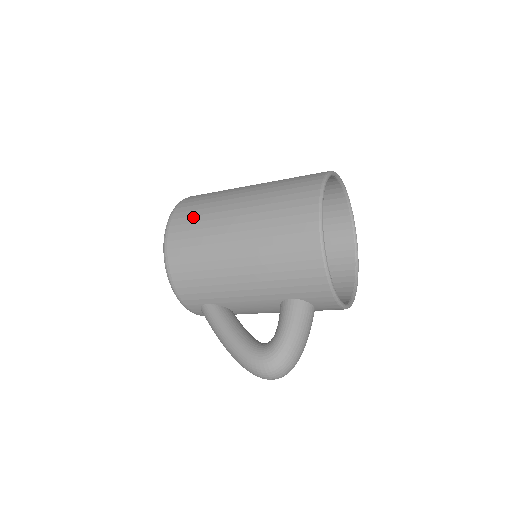
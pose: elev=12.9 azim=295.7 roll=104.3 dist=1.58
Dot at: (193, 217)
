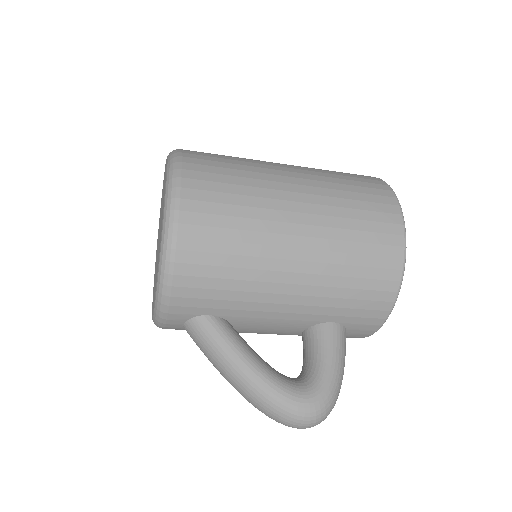
Dot at: (223, 184)
